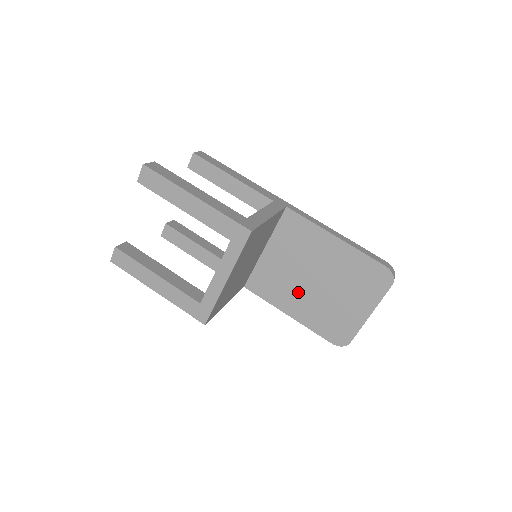
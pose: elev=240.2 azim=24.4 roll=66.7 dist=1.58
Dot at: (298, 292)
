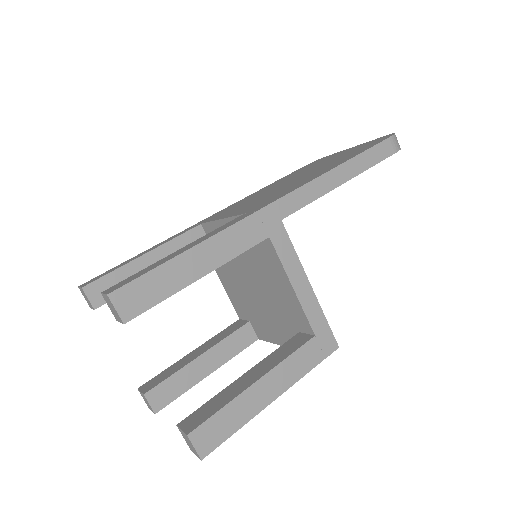
Dot at: occluded
